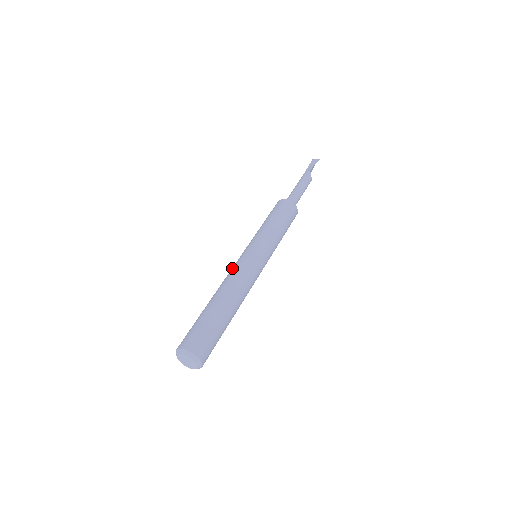
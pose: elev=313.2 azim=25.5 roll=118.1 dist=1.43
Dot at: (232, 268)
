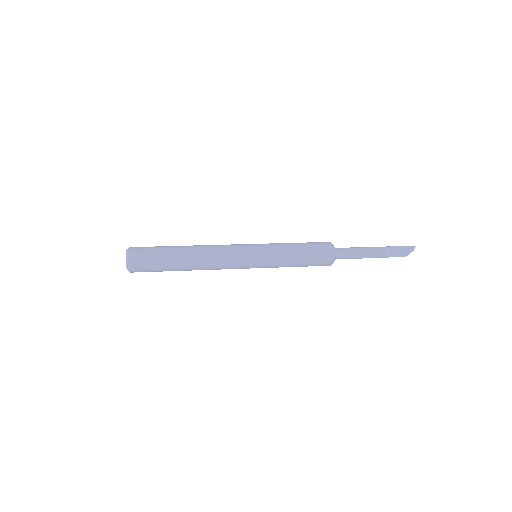
Dot at: occluded
